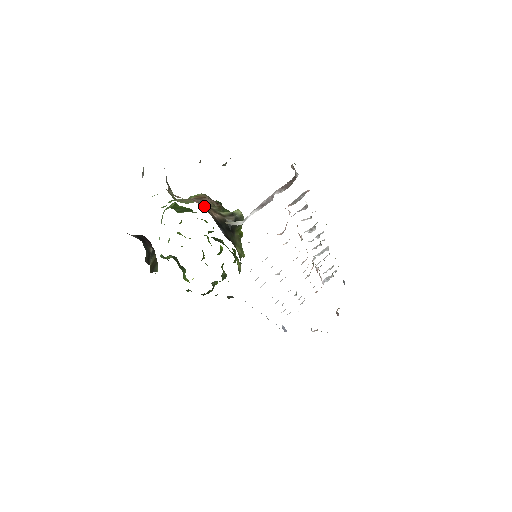
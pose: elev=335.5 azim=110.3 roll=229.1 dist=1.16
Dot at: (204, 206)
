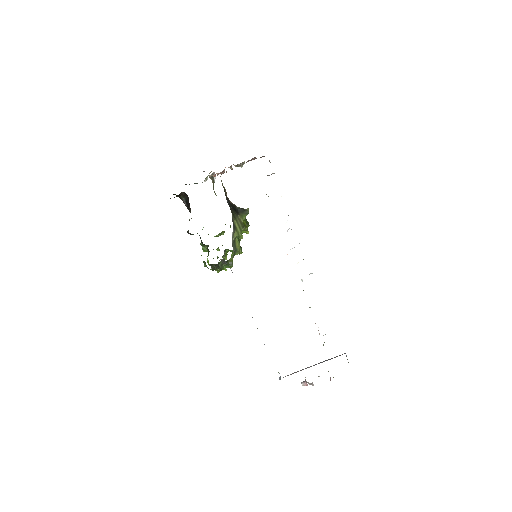
Dot at: (221, 181)
